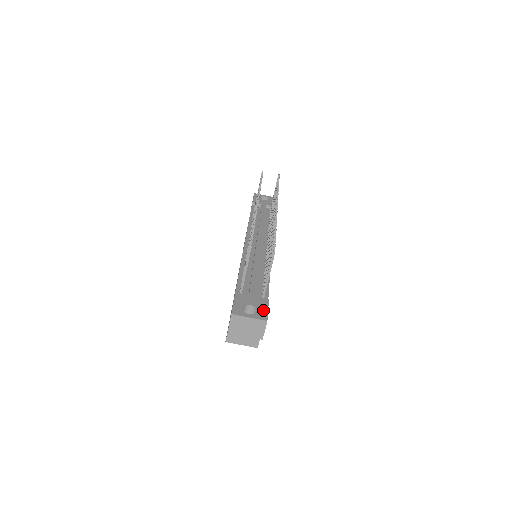
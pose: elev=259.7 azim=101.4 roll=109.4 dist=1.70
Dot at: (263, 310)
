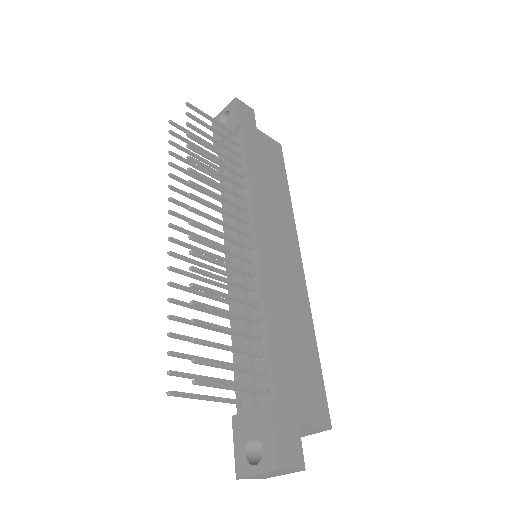
Dot at: (268, 442)
